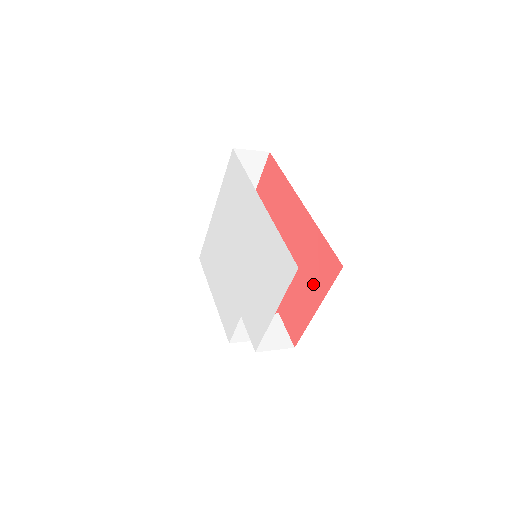
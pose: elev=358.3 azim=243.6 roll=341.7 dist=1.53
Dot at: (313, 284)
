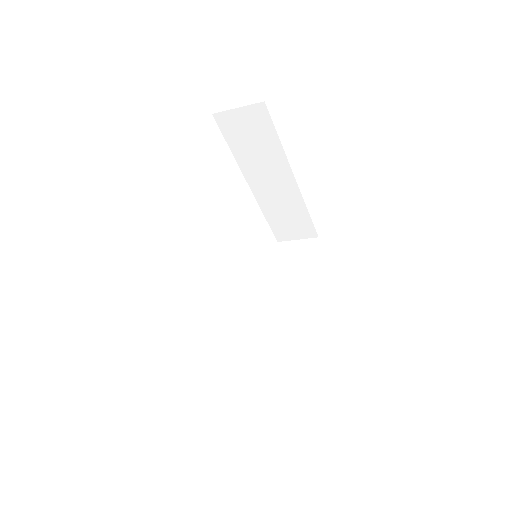
Dot at: occluded
